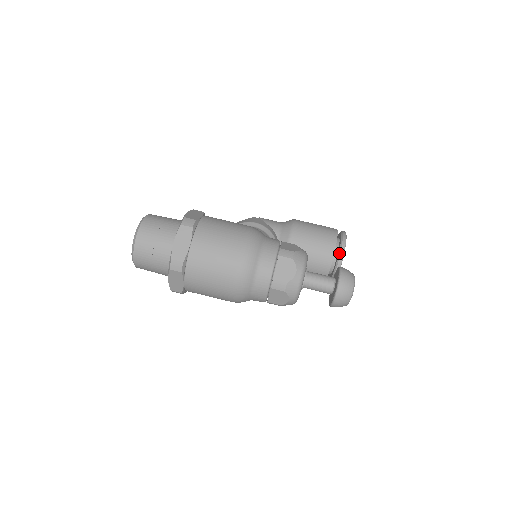
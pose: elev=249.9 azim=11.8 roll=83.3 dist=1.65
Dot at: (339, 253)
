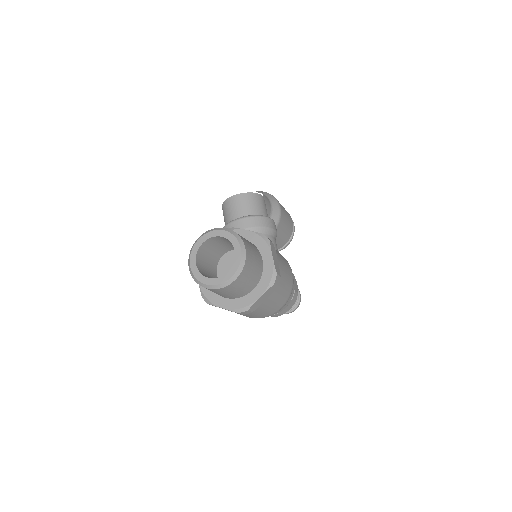
Dot at: (285, 246)
